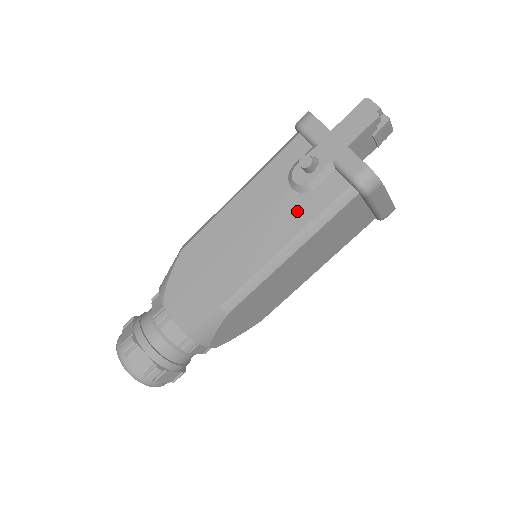
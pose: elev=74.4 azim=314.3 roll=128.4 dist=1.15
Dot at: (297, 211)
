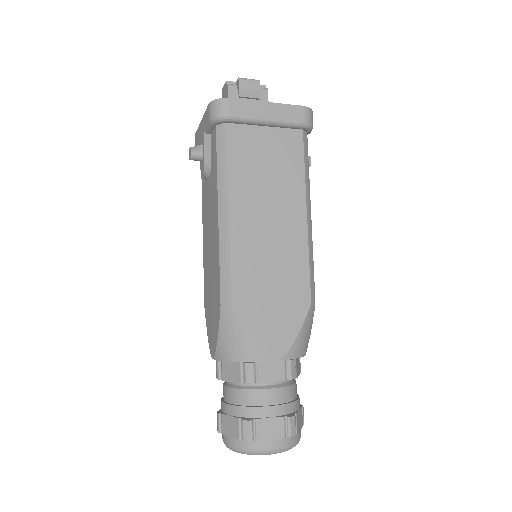
Dot at: (213, 184)
